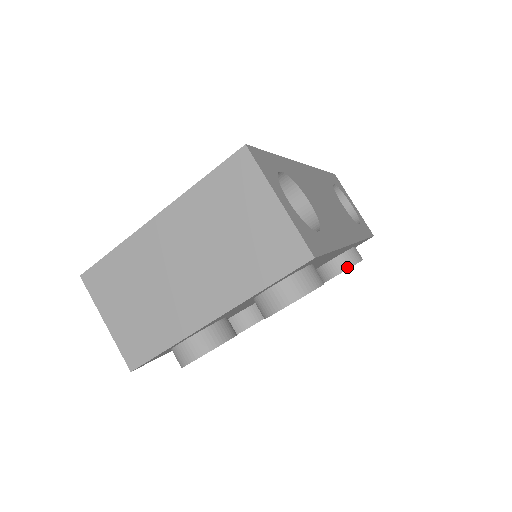
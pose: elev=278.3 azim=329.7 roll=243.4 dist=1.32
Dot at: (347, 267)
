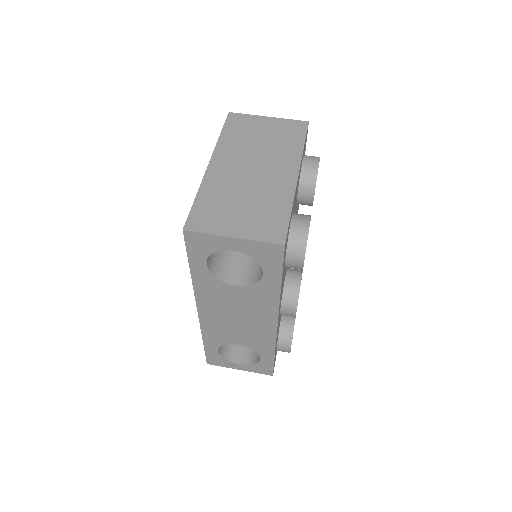
Dot at: occluded
